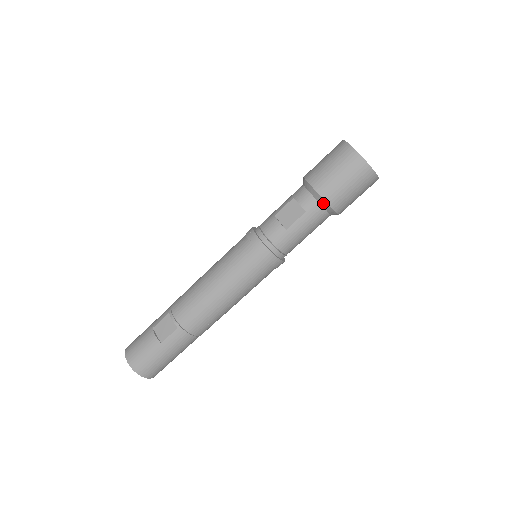
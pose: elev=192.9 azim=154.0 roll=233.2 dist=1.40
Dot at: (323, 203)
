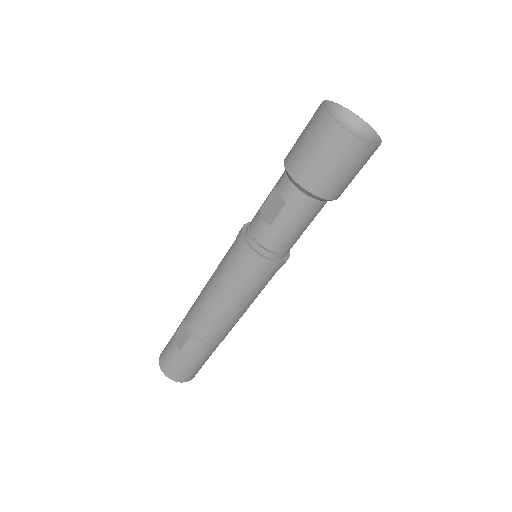
Dot at: (302, 190)
